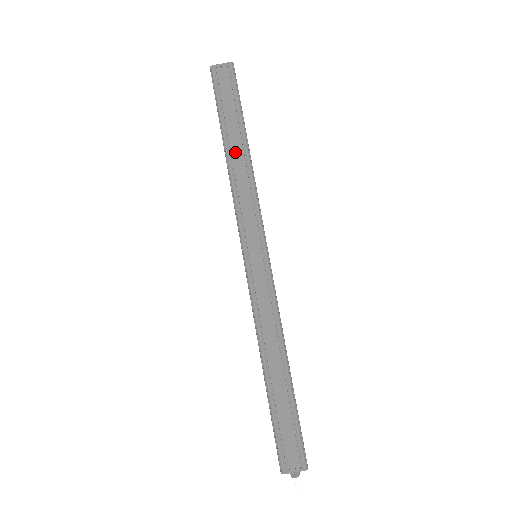
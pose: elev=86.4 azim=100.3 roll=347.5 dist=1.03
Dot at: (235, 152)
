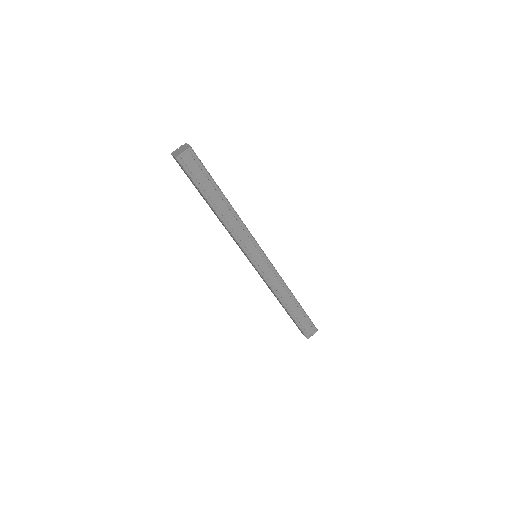
Dot at: (221, 208)
